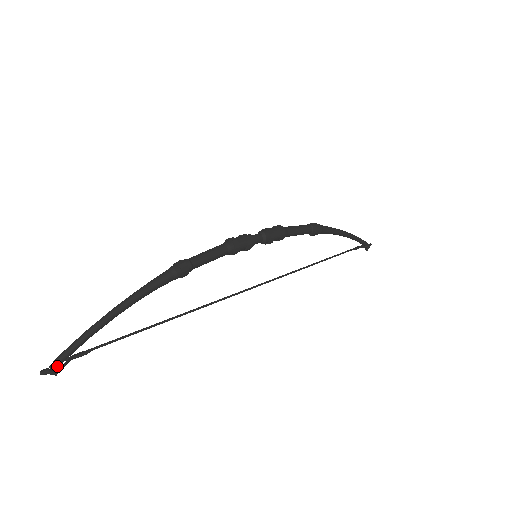
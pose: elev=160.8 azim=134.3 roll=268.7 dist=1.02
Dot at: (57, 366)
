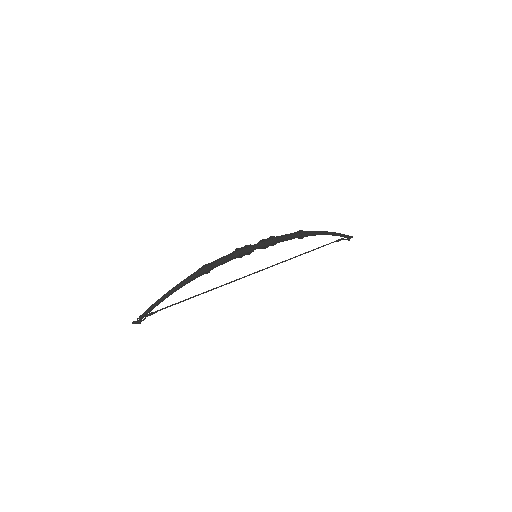
Dot at: (140, 320)
